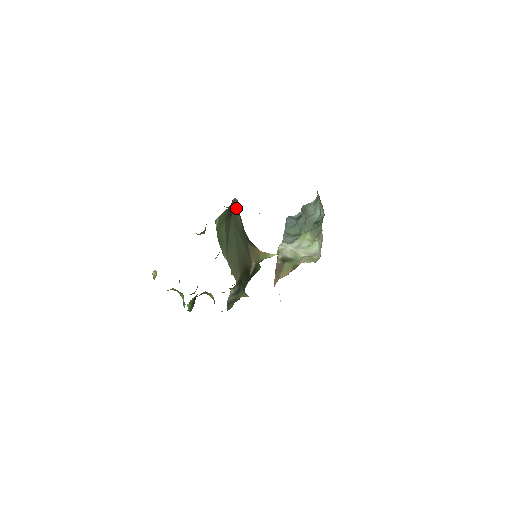
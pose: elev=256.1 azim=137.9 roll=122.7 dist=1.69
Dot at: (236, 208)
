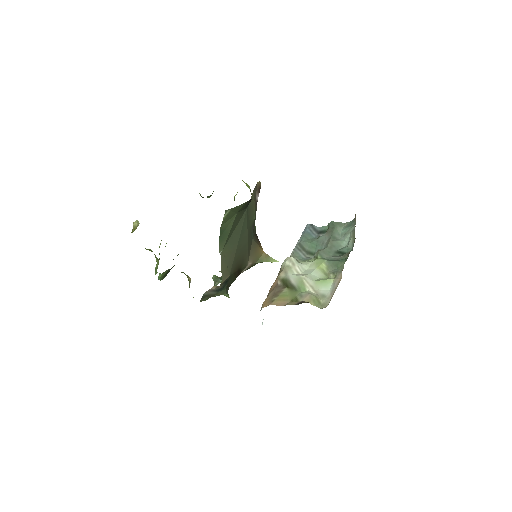
Dot at: (256, 196)
